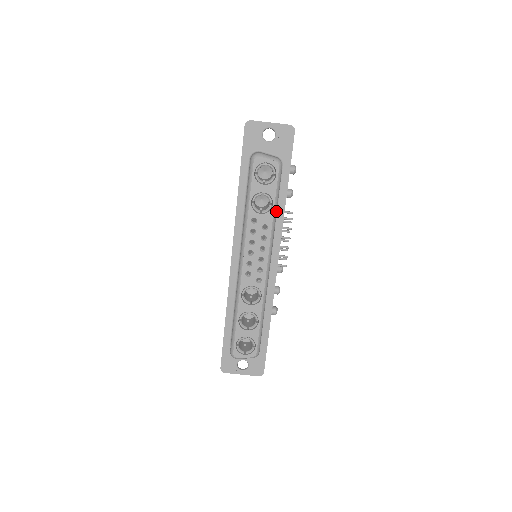
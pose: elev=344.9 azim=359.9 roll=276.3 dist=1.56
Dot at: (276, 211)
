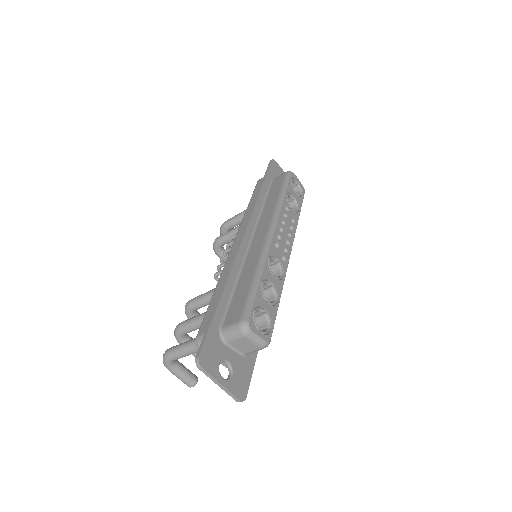
Dot at: occluded
